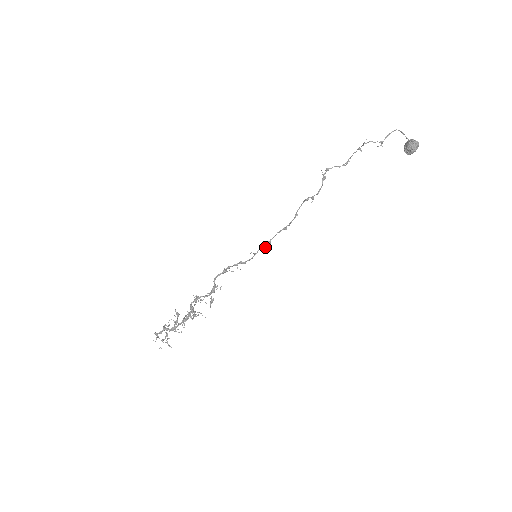
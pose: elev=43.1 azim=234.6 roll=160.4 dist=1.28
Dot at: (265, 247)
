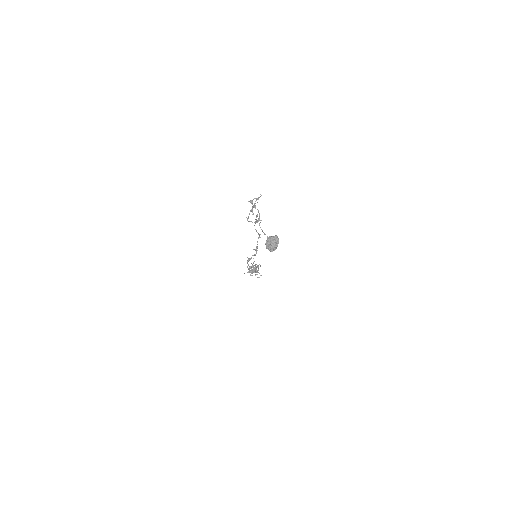
Dot at: occluded
